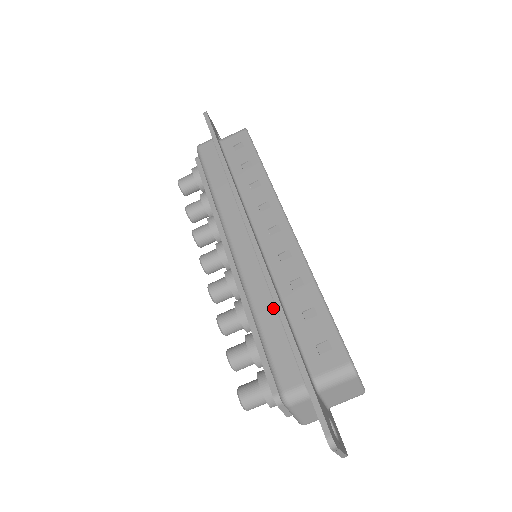
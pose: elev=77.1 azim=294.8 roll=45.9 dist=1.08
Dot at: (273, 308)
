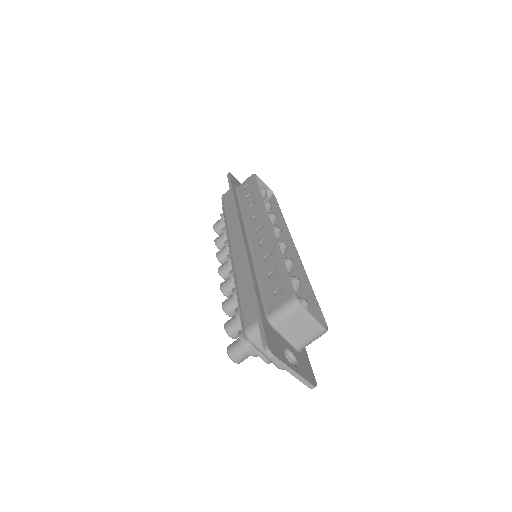
Dot at: occluded
